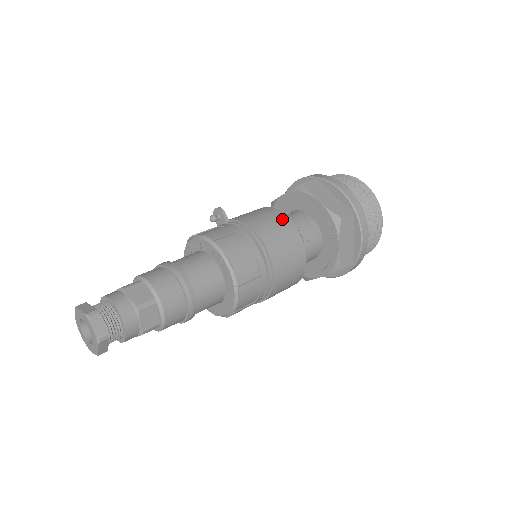
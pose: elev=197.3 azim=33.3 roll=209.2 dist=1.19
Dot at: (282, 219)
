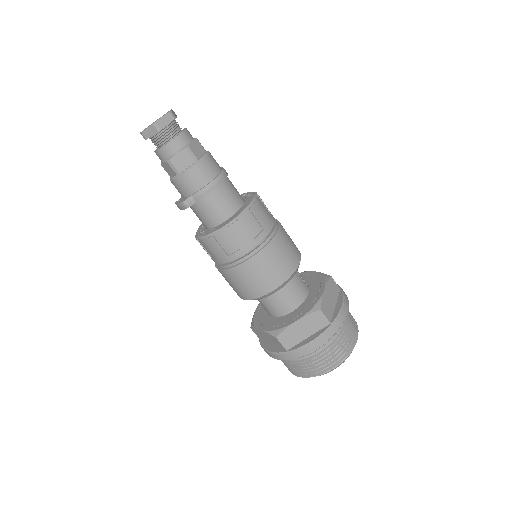
Dot at: occluded
